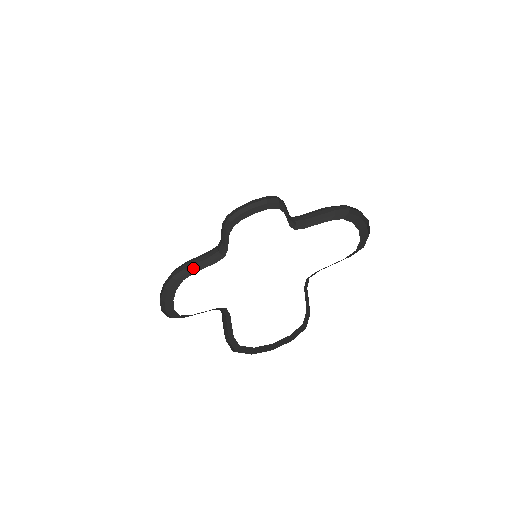
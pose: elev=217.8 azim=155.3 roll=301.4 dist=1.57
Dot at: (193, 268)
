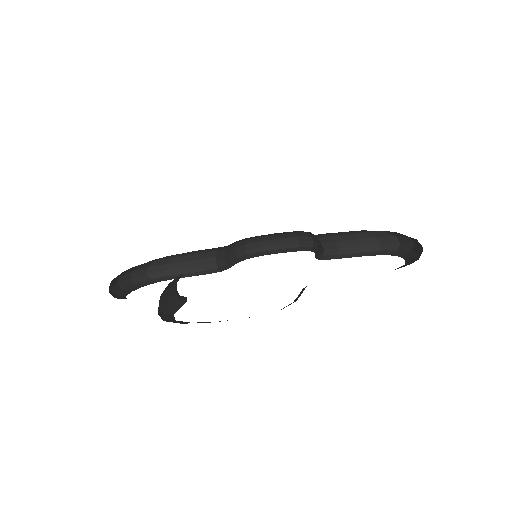
Dot at: (177, 273)
